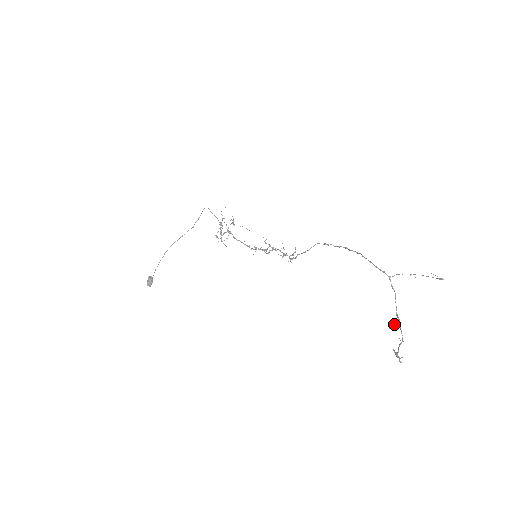
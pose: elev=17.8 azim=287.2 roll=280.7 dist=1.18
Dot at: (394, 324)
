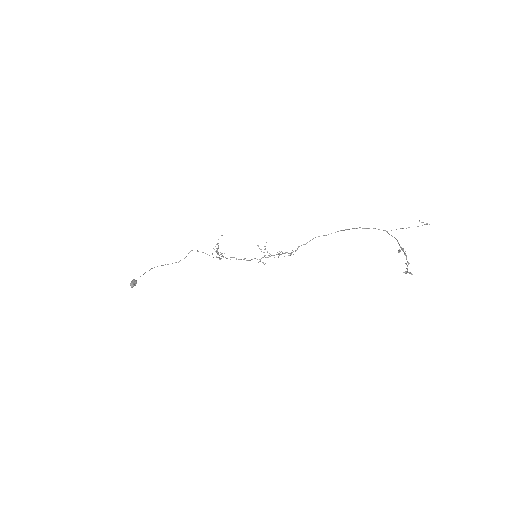
Dot at: (401, 249)
